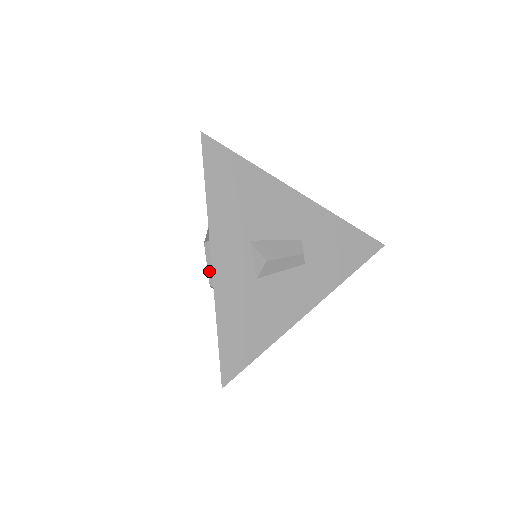
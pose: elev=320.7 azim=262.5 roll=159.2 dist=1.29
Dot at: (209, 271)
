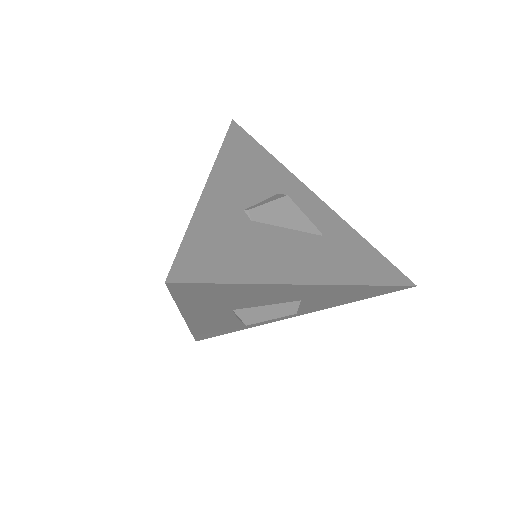
Dot at: occluded
